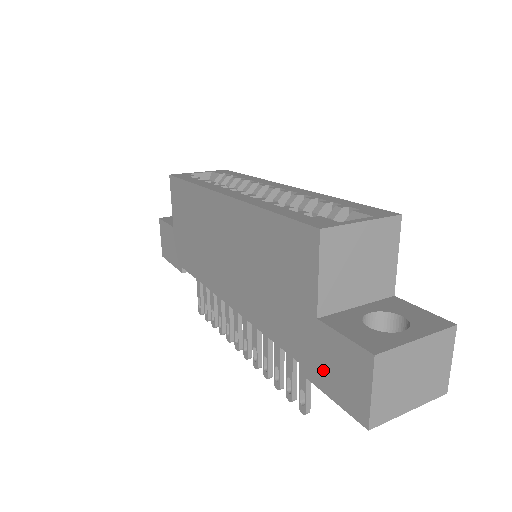
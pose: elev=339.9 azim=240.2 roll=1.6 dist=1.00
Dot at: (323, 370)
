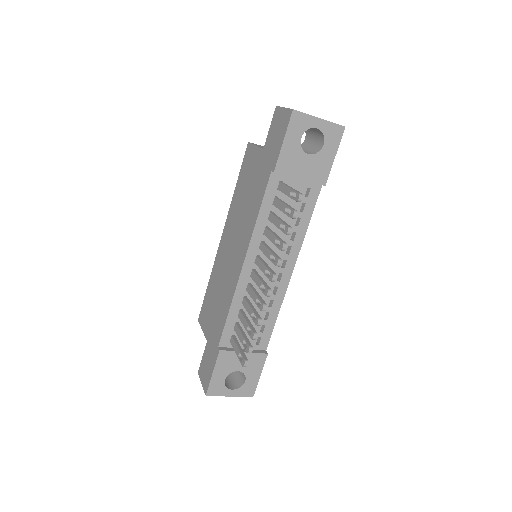
Dot at: (275, 146)
